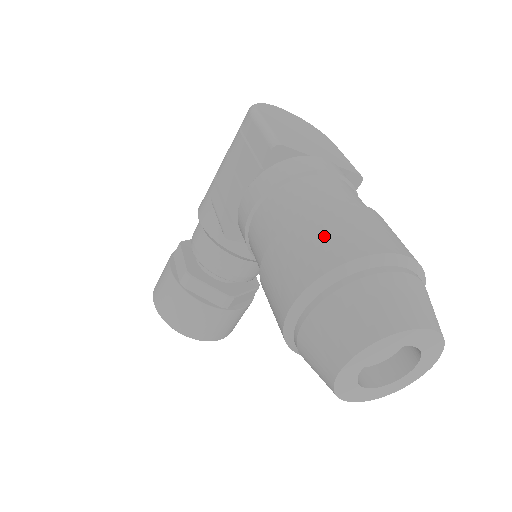
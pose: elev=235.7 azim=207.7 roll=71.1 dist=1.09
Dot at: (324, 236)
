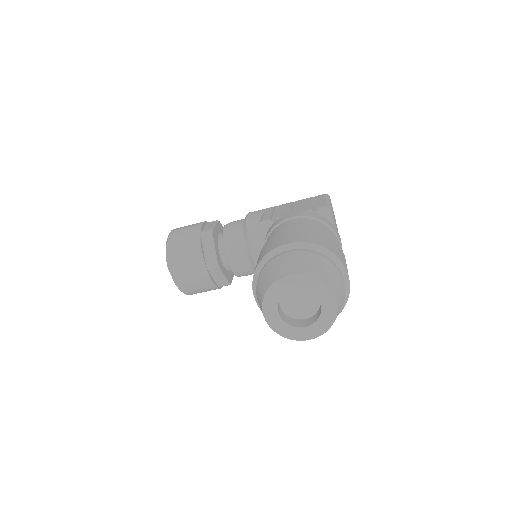
Dot at: (324, 238)
